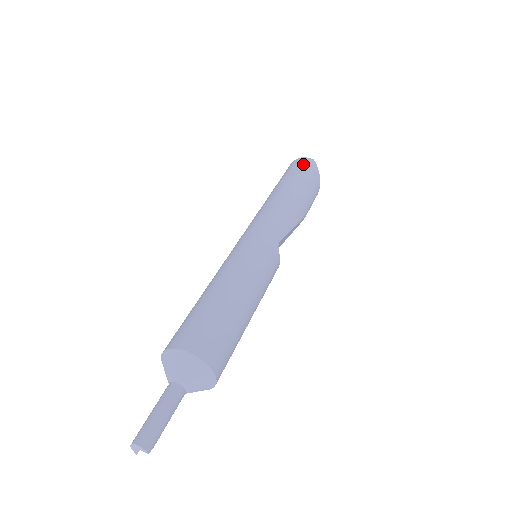
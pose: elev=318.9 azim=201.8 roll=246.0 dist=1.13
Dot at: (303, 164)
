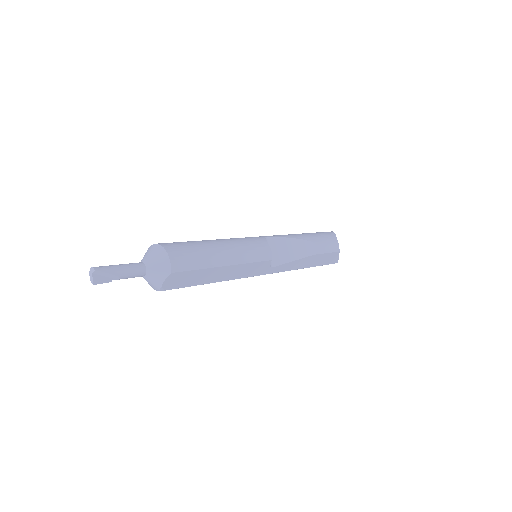
Dot at: occluded
